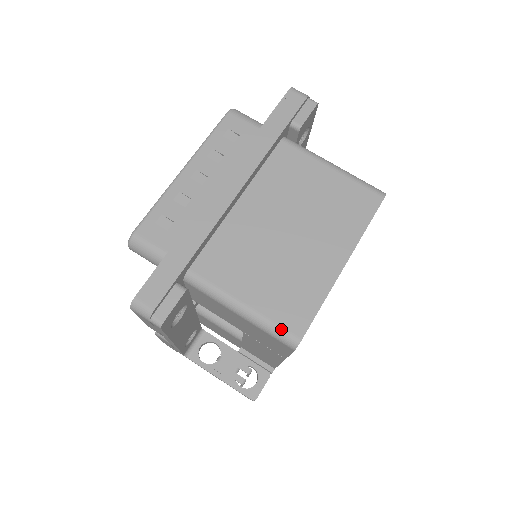
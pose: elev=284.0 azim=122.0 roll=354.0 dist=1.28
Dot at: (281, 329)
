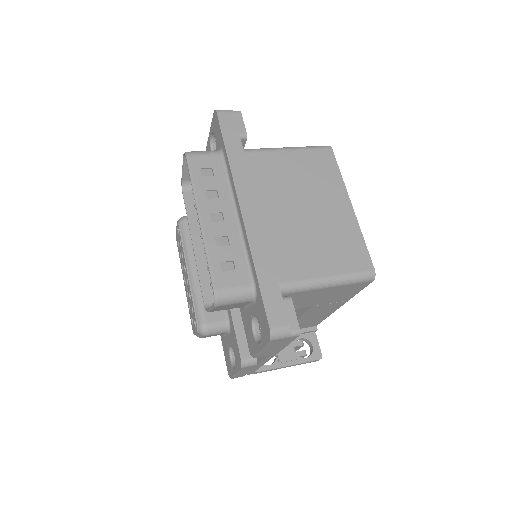
Dot at: (359, 273)
